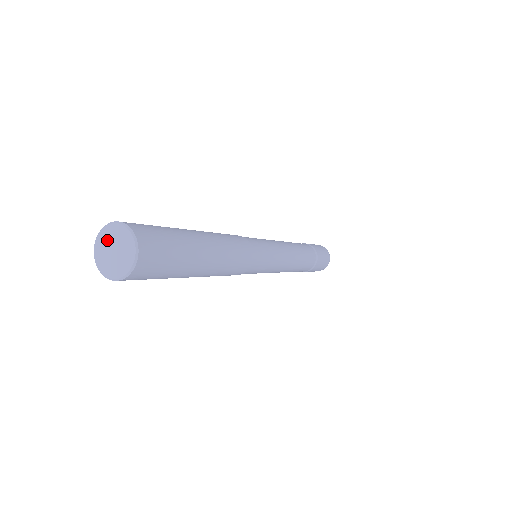
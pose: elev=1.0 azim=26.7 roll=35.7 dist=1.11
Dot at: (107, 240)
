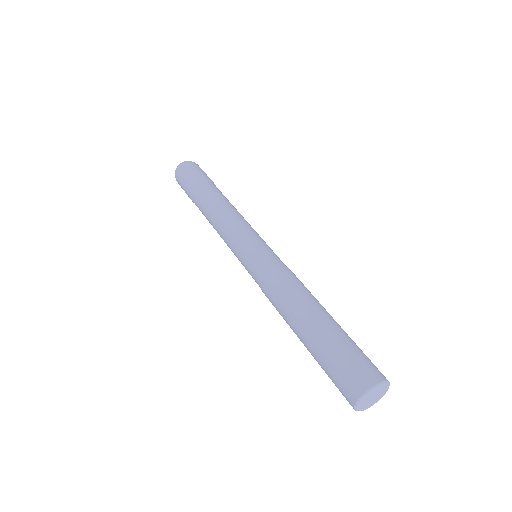
Dot at: (365, 402)
